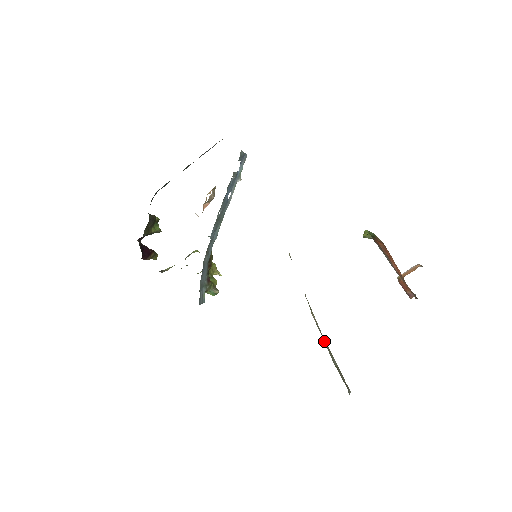
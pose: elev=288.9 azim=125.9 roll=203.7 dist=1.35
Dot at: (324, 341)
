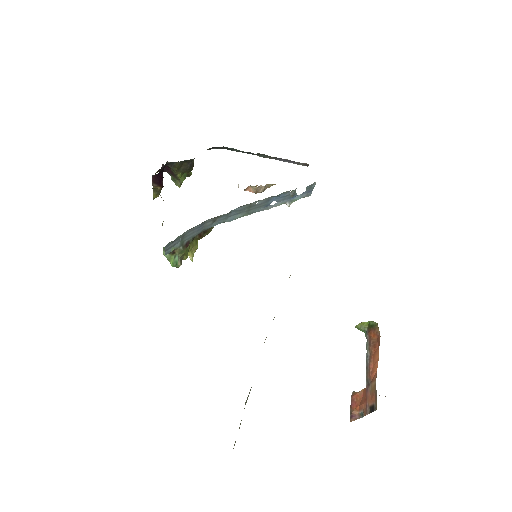
Dot at: occluded
